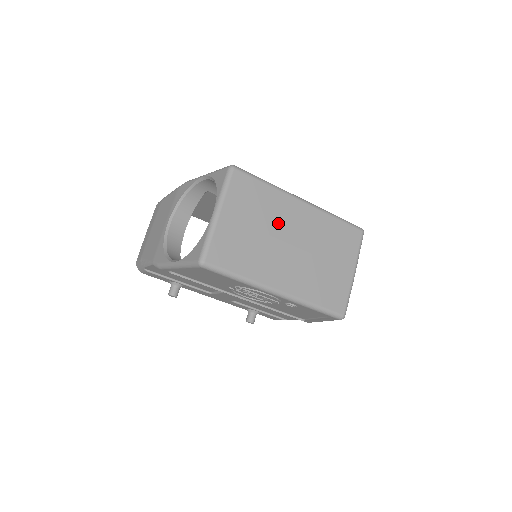
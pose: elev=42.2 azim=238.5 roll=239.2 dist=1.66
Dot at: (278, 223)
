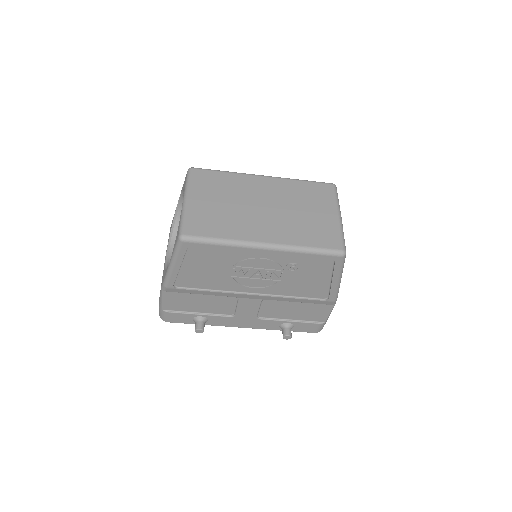
Dot at: (245, 195)
